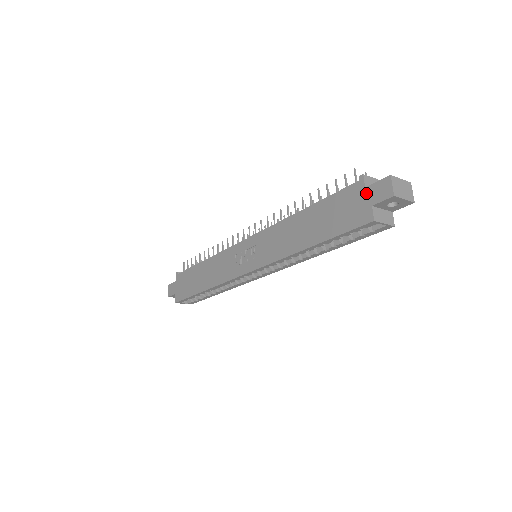
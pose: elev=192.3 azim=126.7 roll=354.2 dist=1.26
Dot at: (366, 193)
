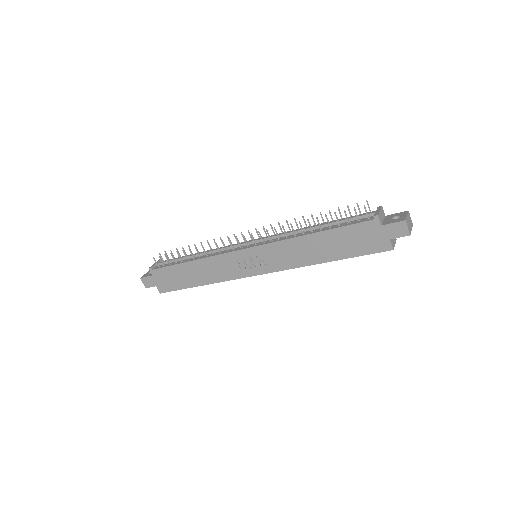
Dot at: (383, 230)
